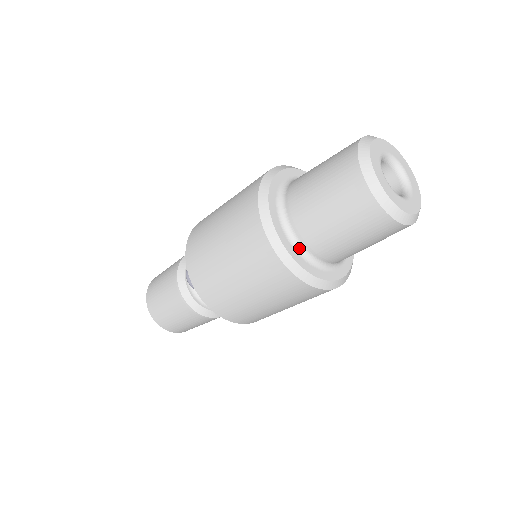
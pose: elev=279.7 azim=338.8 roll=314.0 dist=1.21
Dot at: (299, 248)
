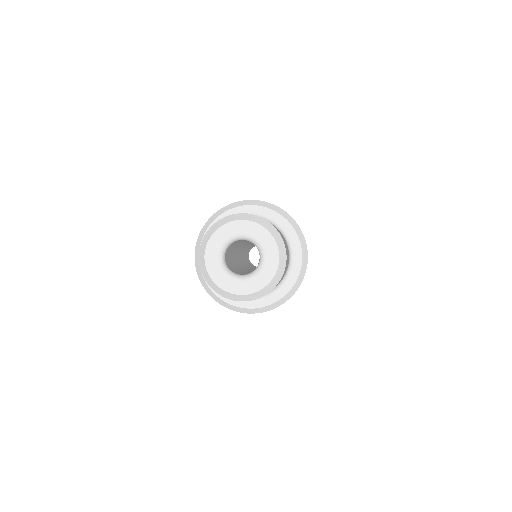
Dot at: occluded
